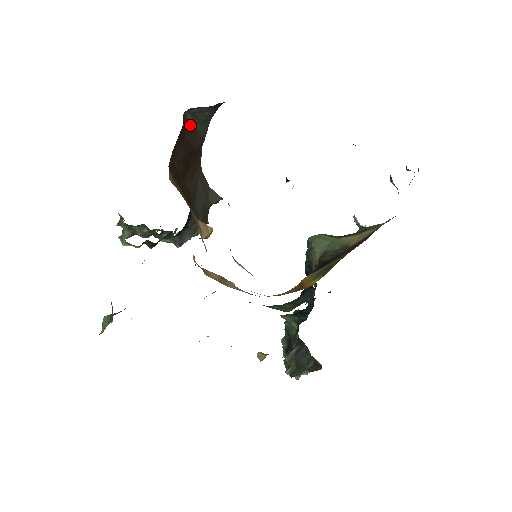
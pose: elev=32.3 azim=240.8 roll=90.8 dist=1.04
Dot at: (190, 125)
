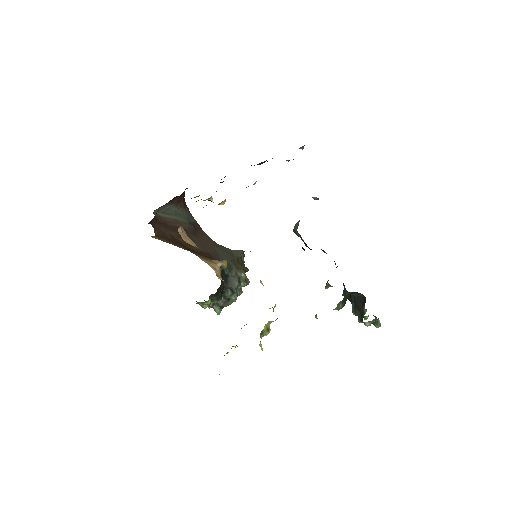
Dot at: (167, 218)
